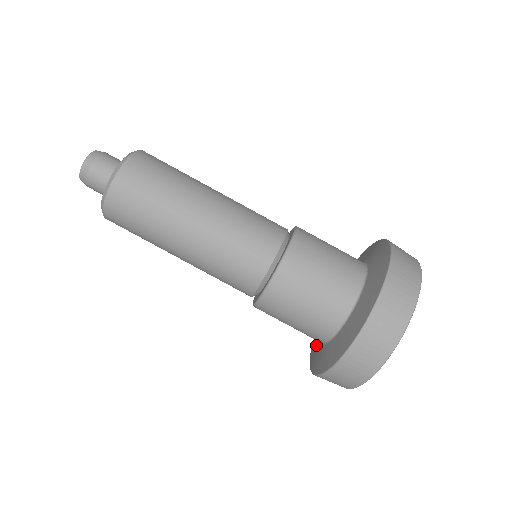
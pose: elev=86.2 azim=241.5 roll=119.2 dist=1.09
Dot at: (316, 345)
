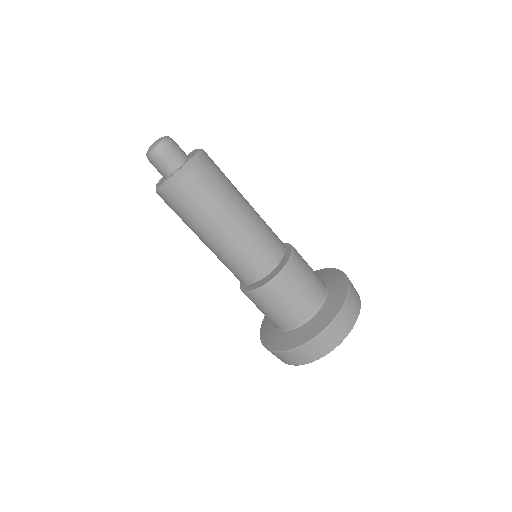
Dot at: (276, 335)
